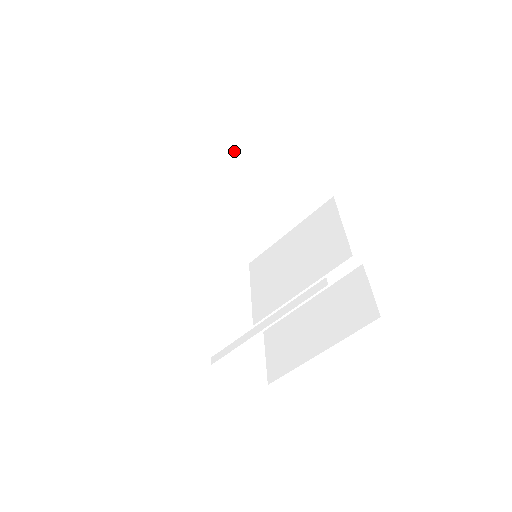
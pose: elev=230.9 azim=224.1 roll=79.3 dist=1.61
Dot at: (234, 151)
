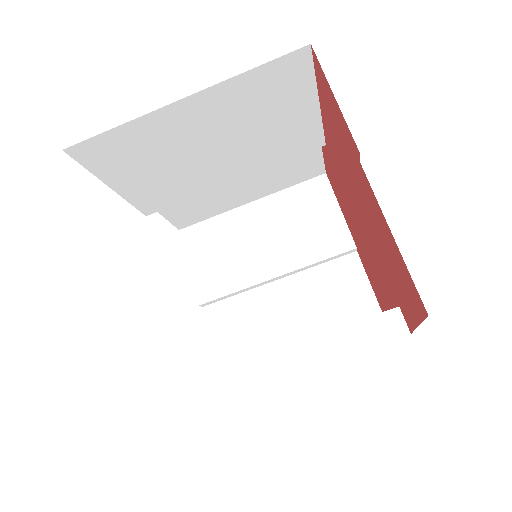
Dot at: (298, 201)
